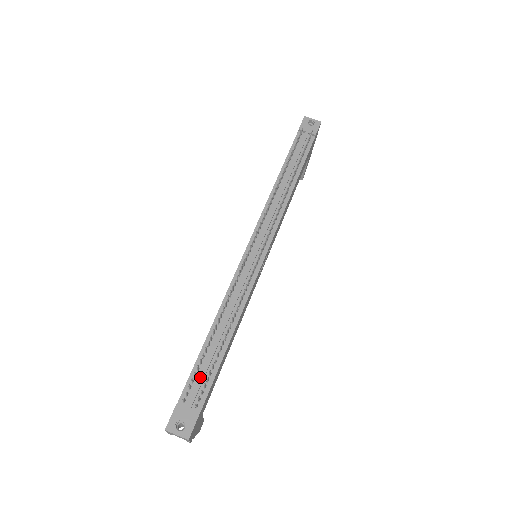
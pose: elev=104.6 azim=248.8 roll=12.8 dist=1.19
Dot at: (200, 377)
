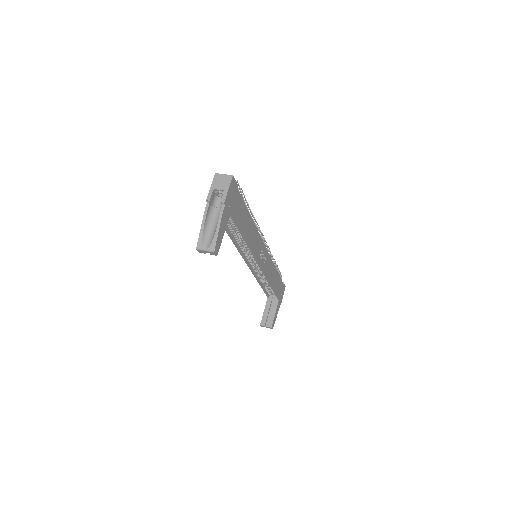
Dot at: occluded
